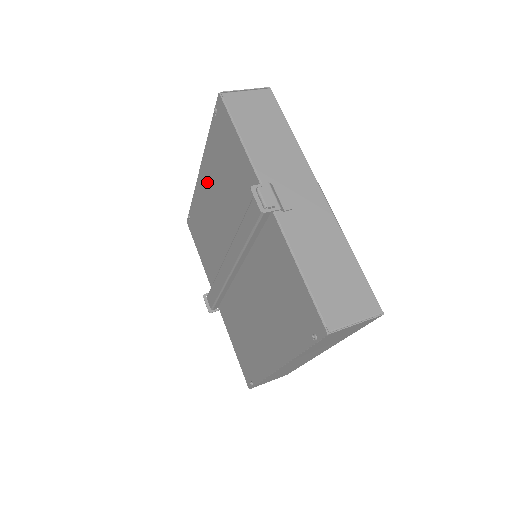
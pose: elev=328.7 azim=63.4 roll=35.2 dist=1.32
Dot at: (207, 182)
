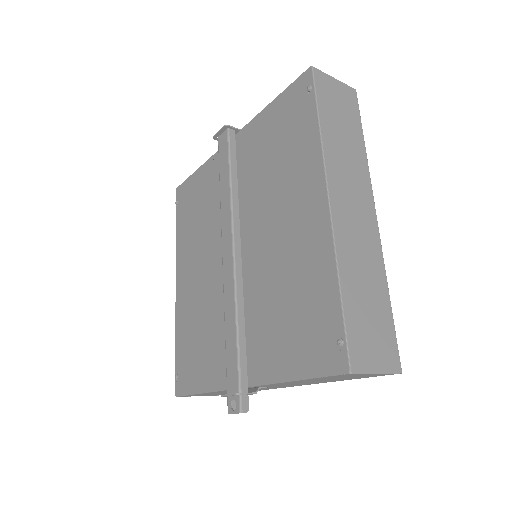
Dot at: (185, 271)
